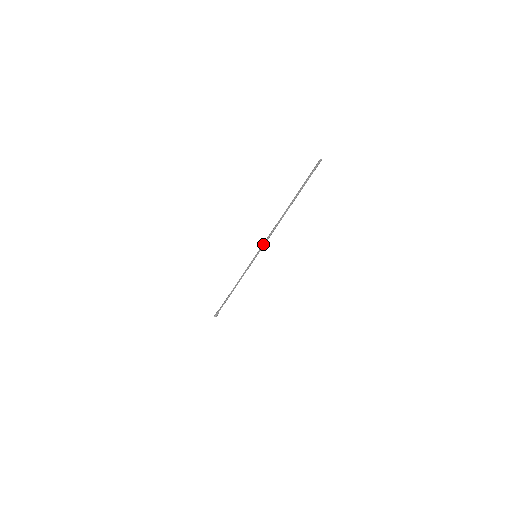
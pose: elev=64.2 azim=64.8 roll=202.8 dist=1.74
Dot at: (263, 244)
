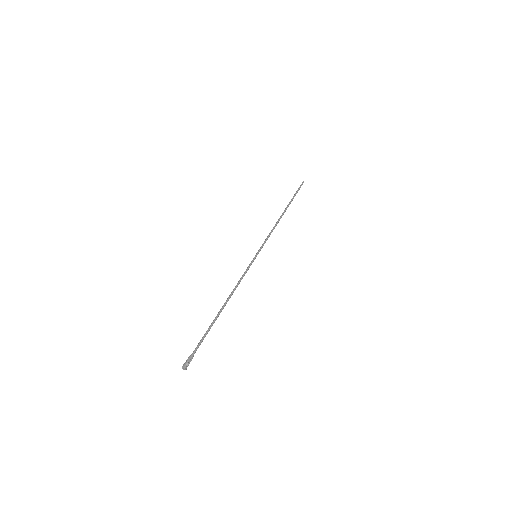
Dot at: (264, 242)
